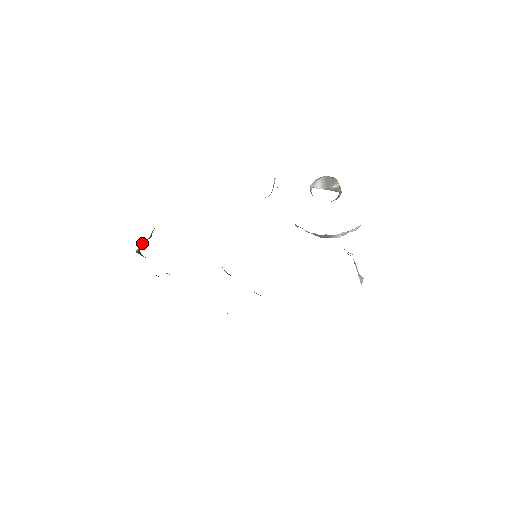
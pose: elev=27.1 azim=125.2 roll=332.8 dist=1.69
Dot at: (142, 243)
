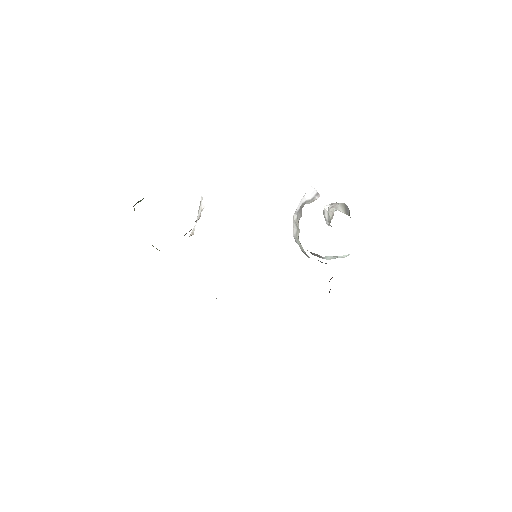
Dot at: (136, 203)
